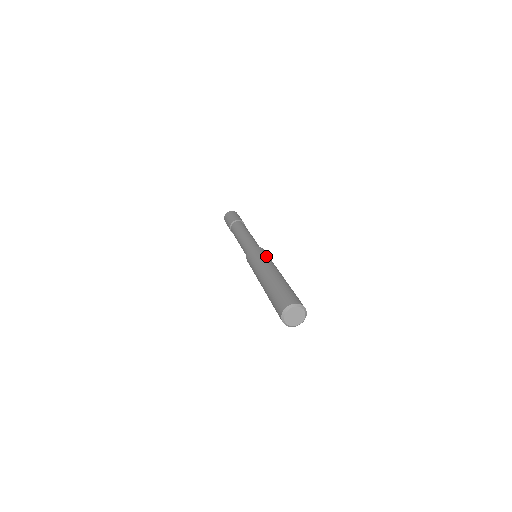
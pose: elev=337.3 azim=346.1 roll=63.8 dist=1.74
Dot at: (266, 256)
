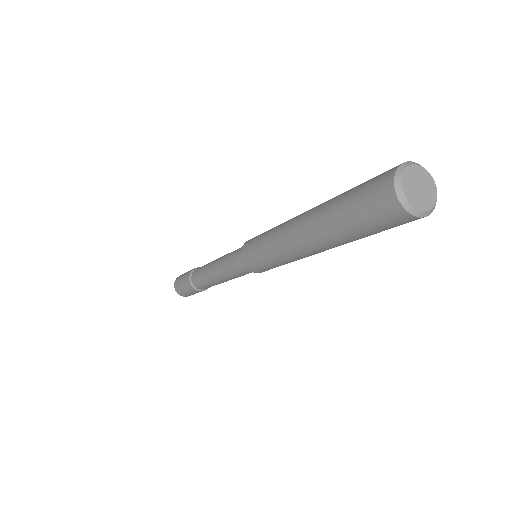
Dot at: occluded
